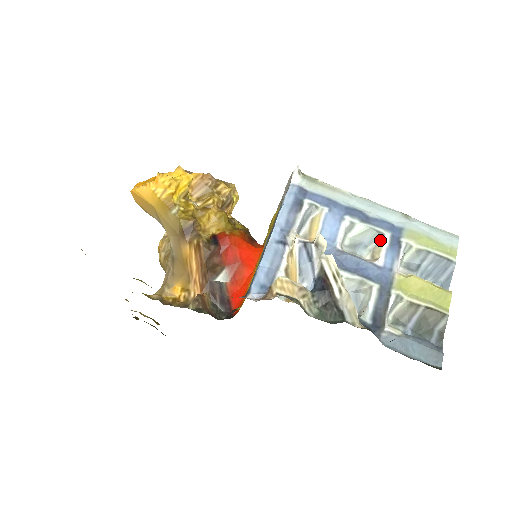
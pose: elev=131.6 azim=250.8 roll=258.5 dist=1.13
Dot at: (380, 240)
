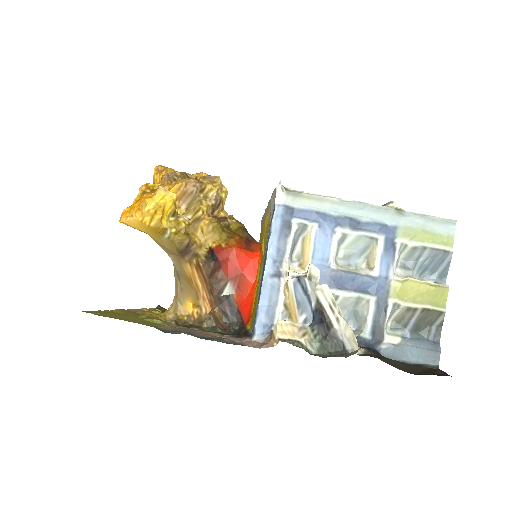
Dot at: (374, 247)
